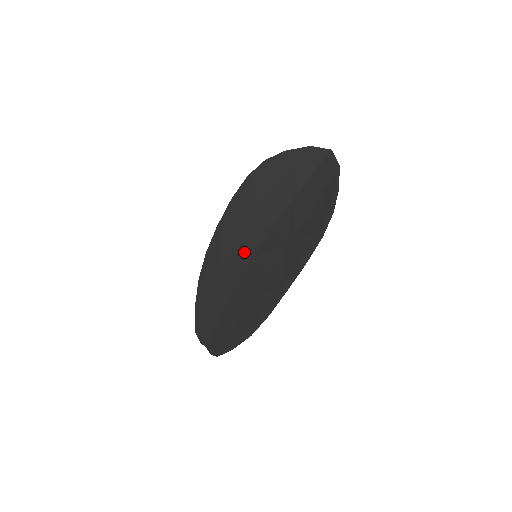
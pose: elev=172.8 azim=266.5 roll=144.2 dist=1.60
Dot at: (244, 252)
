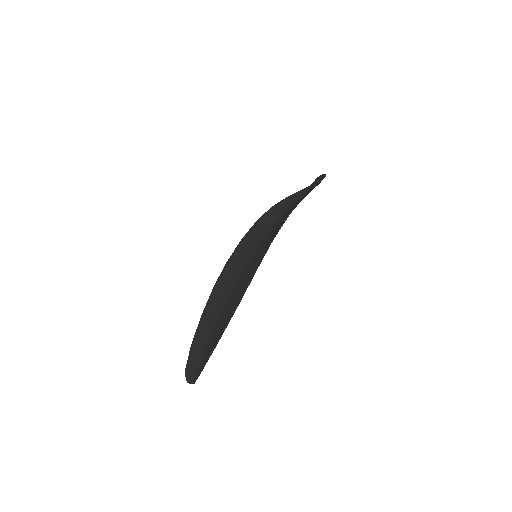
Dot at: (245, 258)
